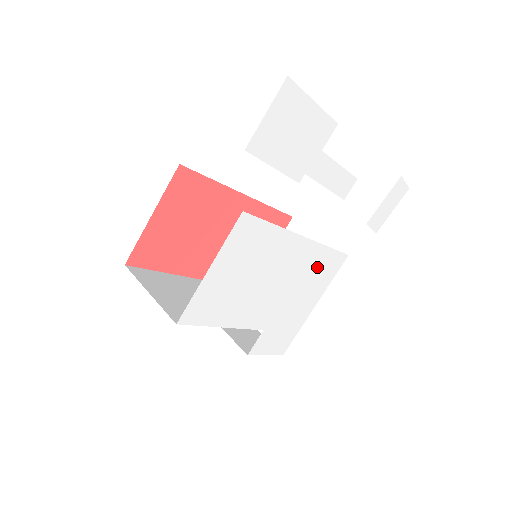
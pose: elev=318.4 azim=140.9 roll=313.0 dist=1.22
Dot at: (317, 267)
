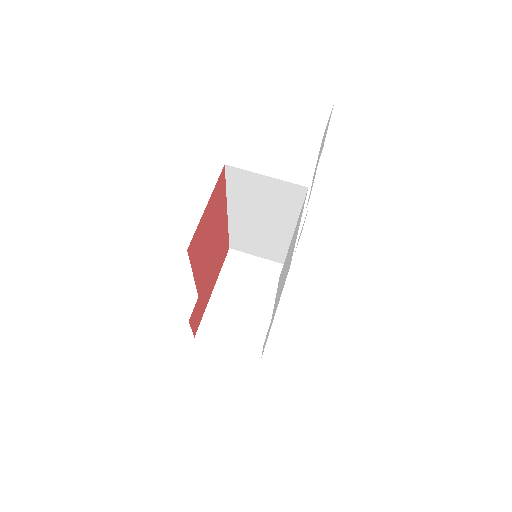
Dot at: (288, 268)
